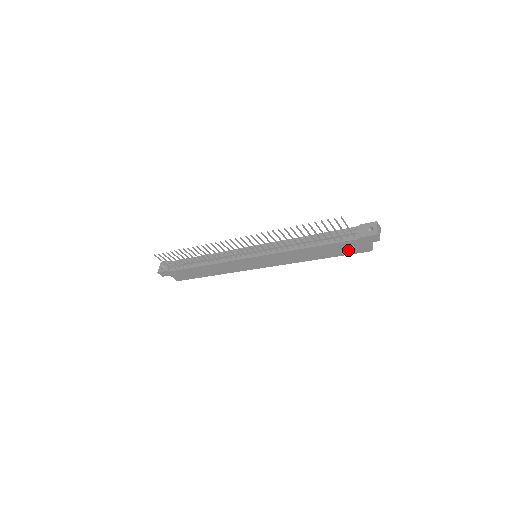
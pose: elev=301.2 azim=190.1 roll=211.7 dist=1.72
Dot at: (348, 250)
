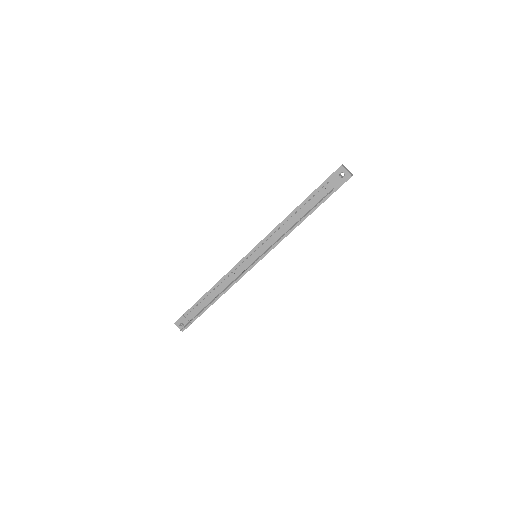
Dot at: occluded
